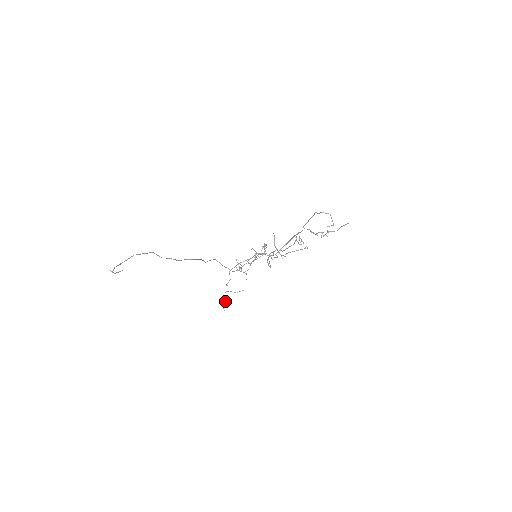
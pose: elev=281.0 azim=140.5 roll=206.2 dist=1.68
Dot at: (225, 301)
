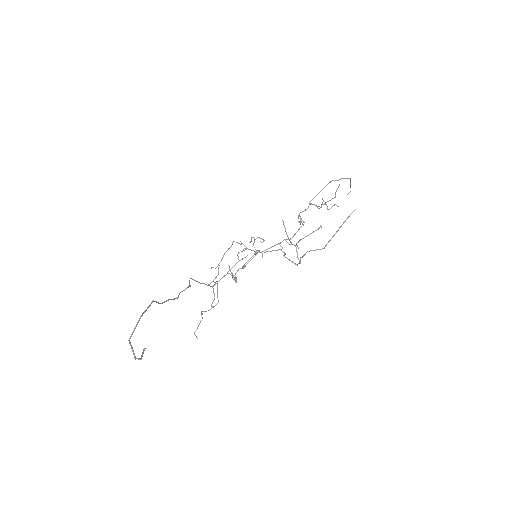
Dot at: occluded
